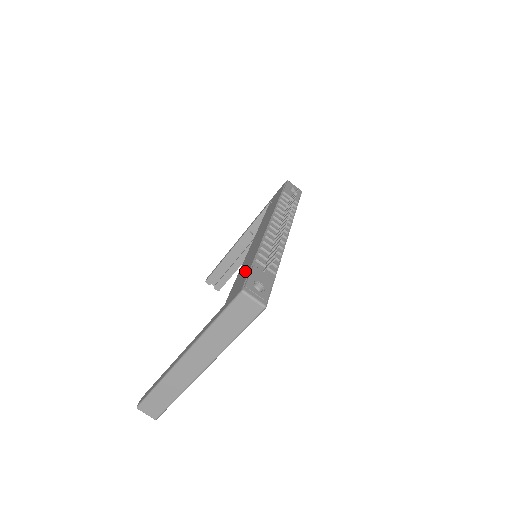
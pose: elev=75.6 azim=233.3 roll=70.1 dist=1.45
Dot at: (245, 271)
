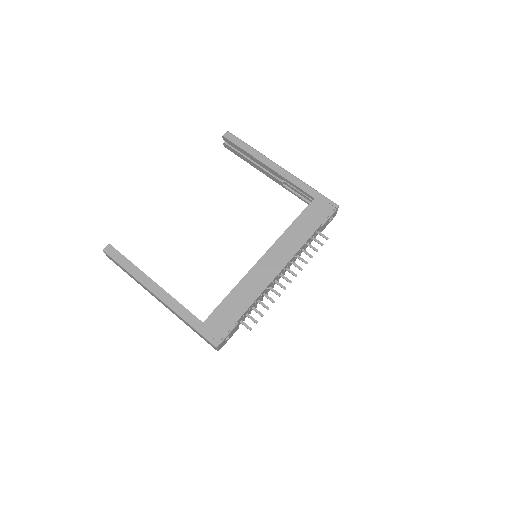
Dot at: (232, 315)
